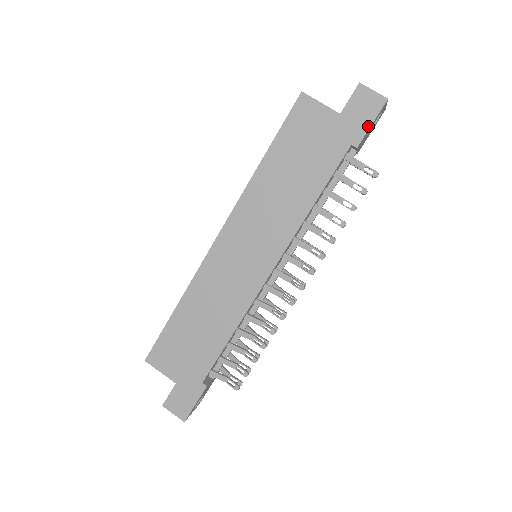
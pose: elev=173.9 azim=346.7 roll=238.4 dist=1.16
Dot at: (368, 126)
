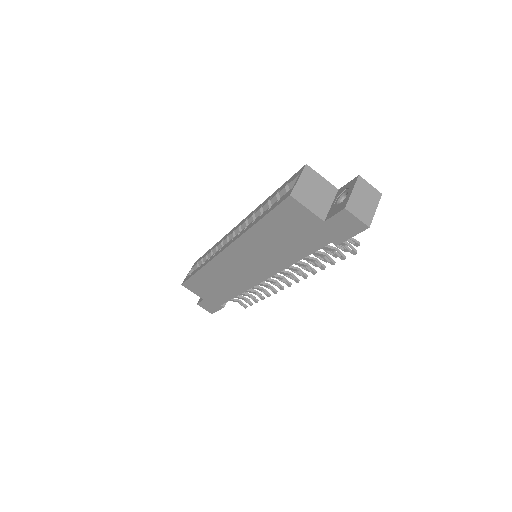
Dot at: (348, 237)
